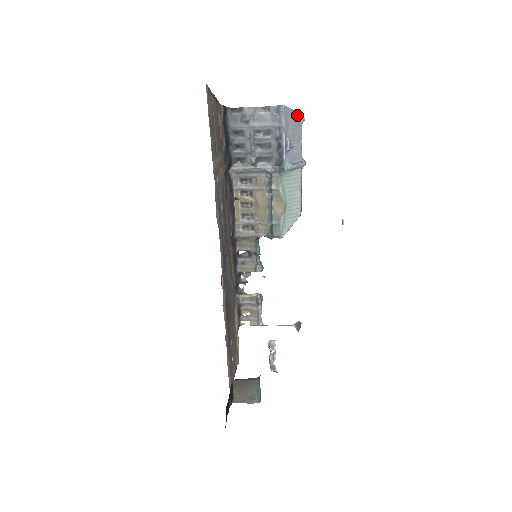
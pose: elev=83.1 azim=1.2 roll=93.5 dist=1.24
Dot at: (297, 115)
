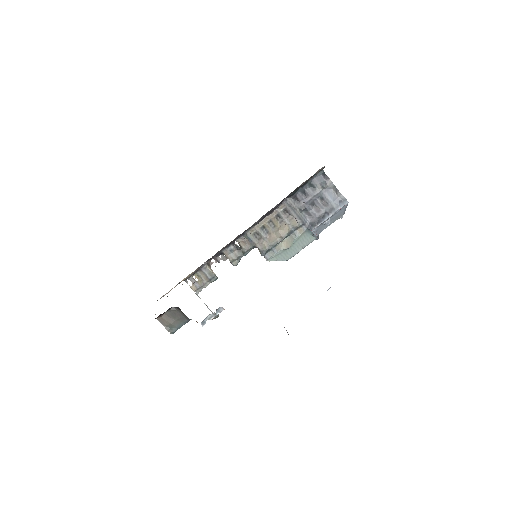
Dot at: (343, 212)
